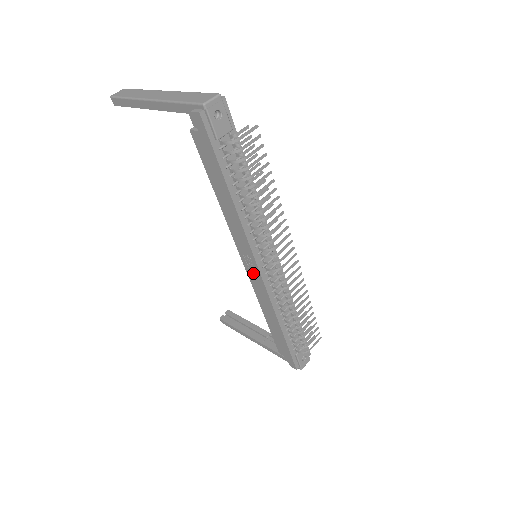
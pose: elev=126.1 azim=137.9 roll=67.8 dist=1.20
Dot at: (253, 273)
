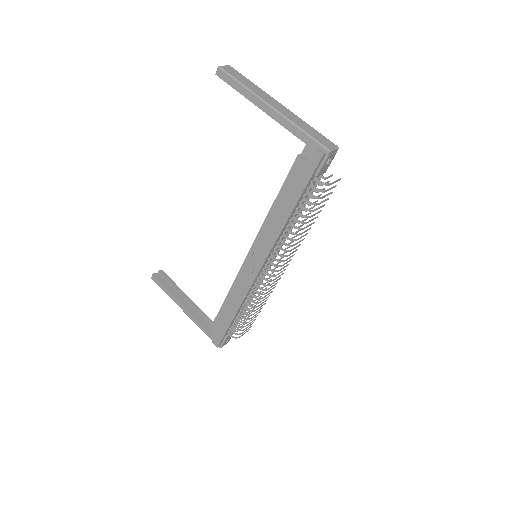
Dot at: (250, 269)
